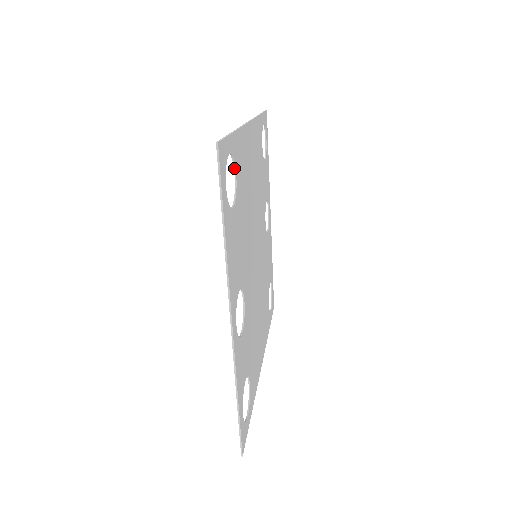
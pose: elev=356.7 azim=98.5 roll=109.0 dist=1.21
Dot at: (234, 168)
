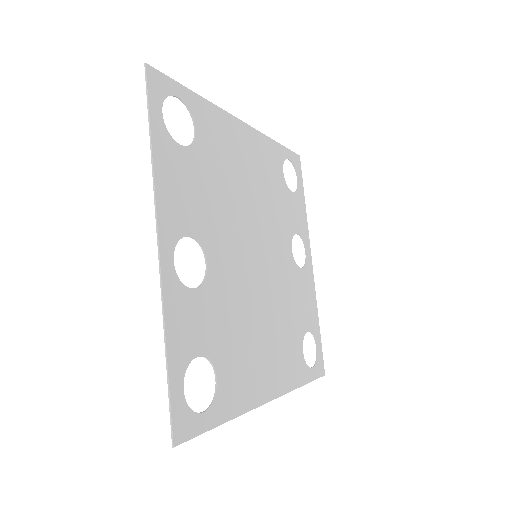
Dot at: (193, 122)
